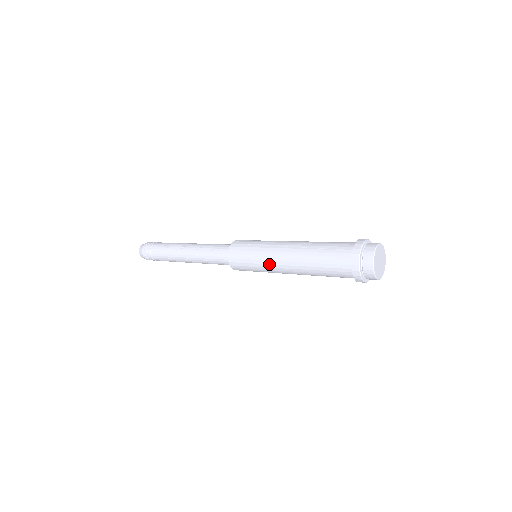
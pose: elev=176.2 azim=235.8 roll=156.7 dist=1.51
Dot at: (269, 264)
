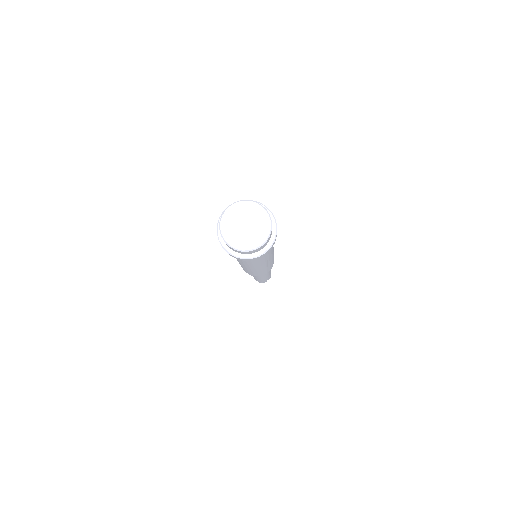
Dot at: occluded
